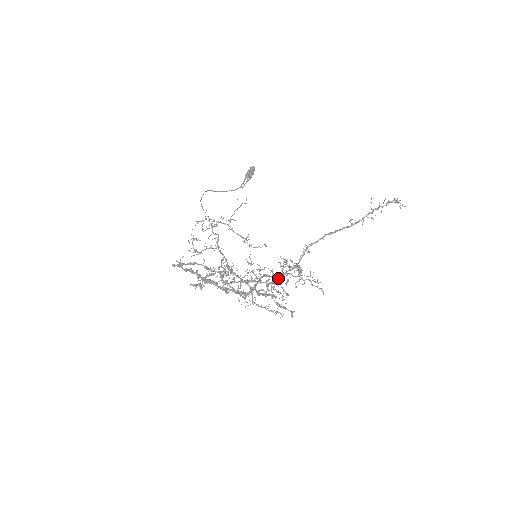
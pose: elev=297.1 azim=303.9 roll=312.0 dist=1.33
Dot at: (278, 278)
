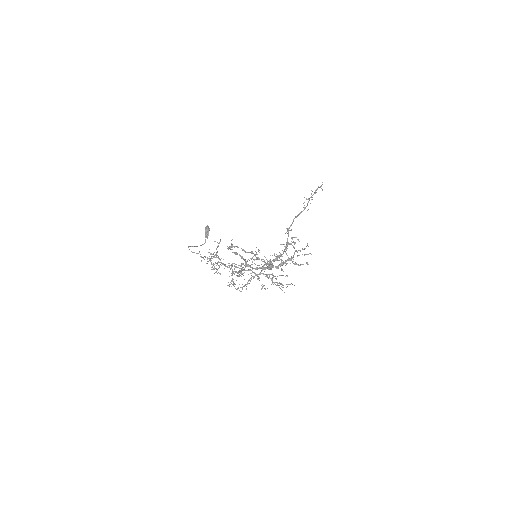
Dot at: occluded
